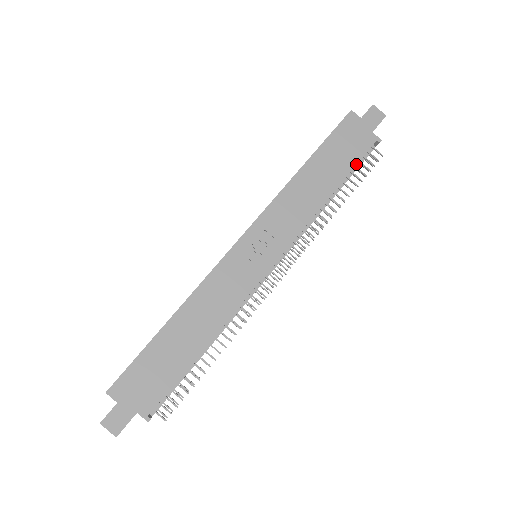
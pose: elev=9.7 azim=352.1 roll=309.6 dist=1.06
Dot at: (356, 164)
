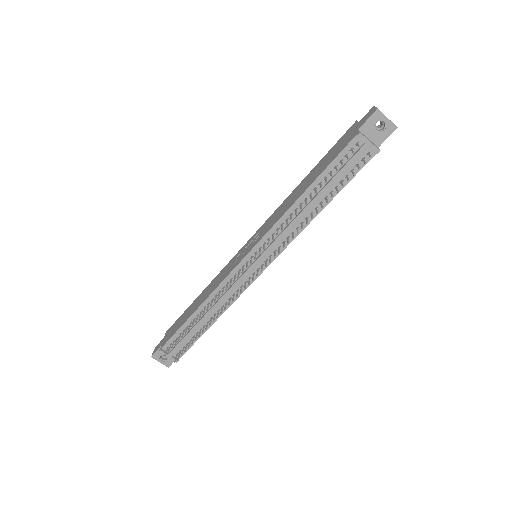
Dot at: (330, 163)
